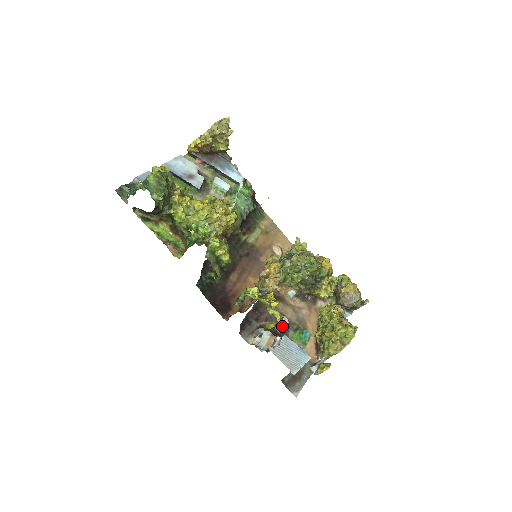
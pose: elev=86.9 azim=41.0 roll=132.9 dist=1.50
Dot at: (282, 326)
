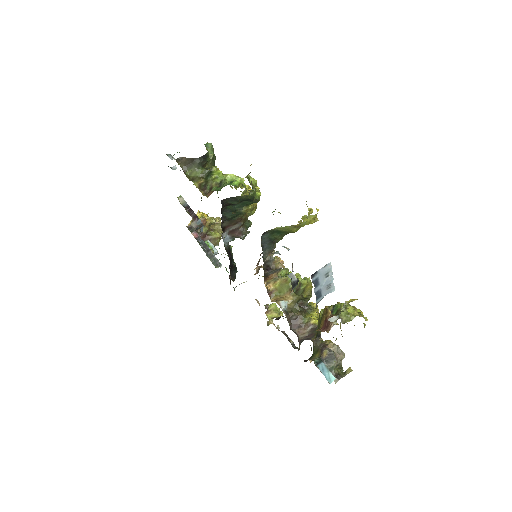
Dot at: (294, 275)
